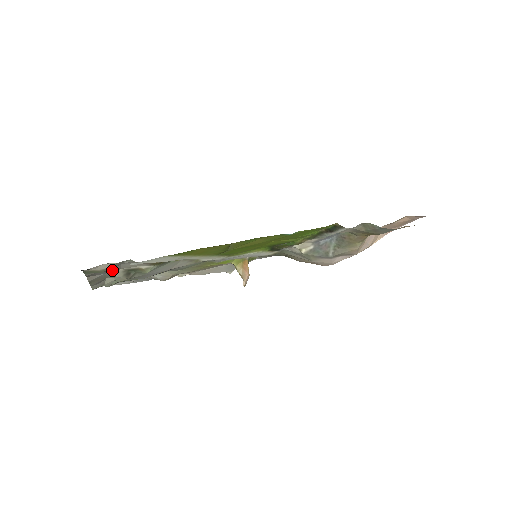
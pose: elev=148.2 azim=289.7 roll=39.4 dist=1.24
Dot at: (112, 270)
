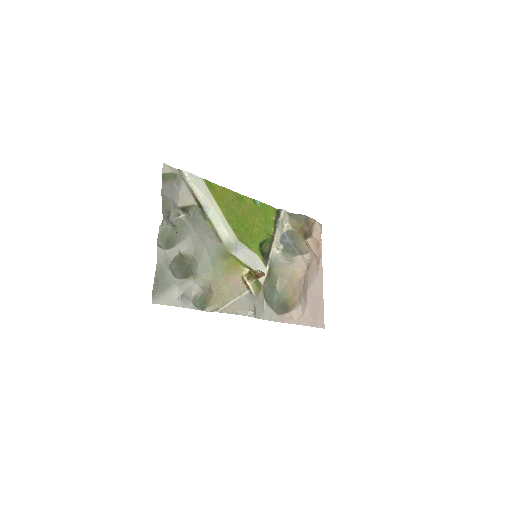
Dot at: (174, 199)
